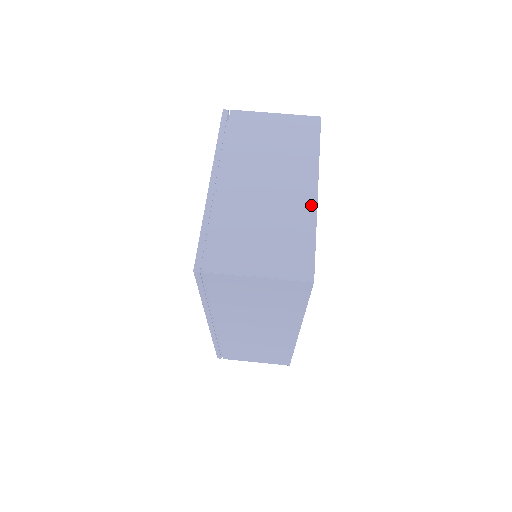
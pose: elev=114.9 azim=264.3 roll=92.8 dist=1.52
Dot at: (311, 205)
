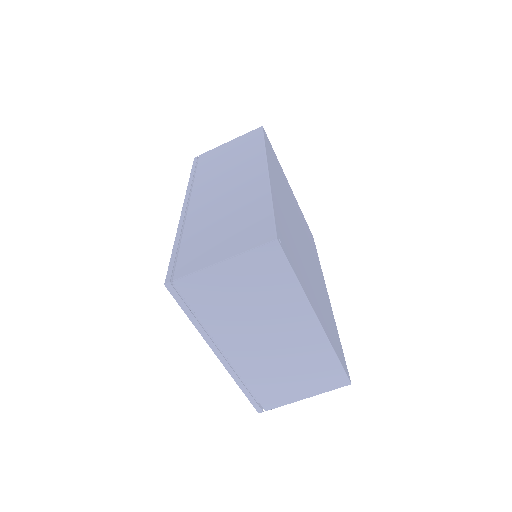
Dot at: (319, 336)
